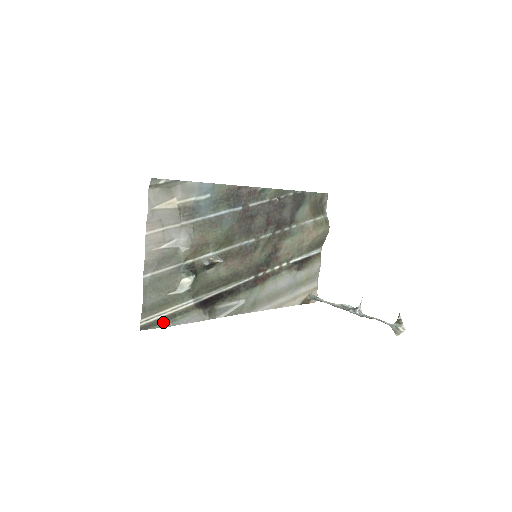
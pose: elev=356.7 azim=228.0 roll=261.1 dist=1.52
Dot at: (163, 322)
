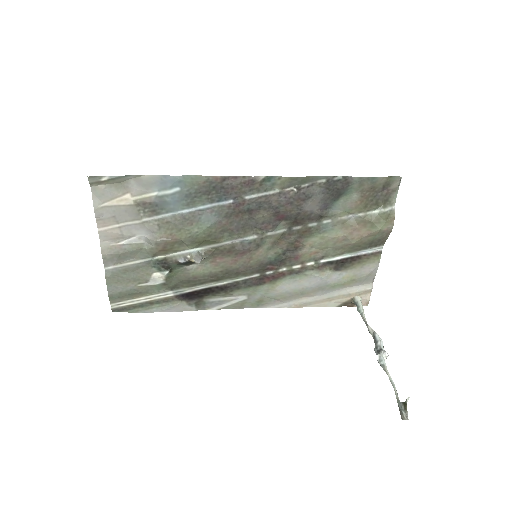
Dot at: (138, 308)
